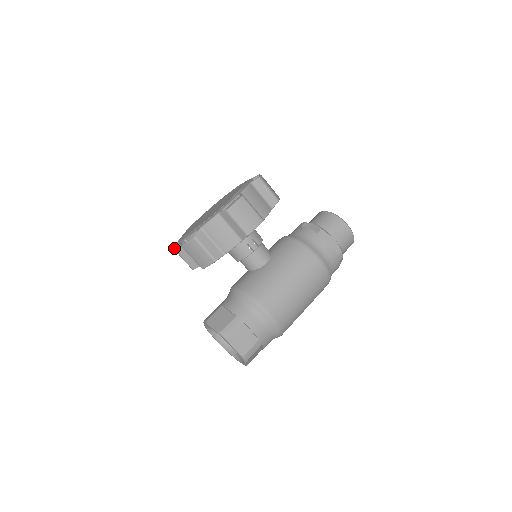
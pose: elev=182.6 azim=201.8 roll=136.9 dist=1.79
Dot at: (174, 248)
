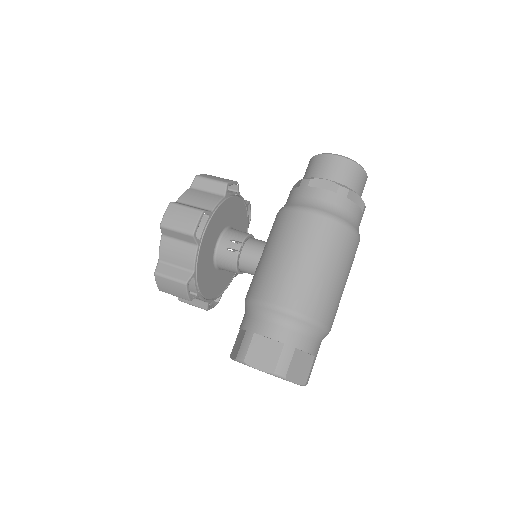
Dot at: occluded
